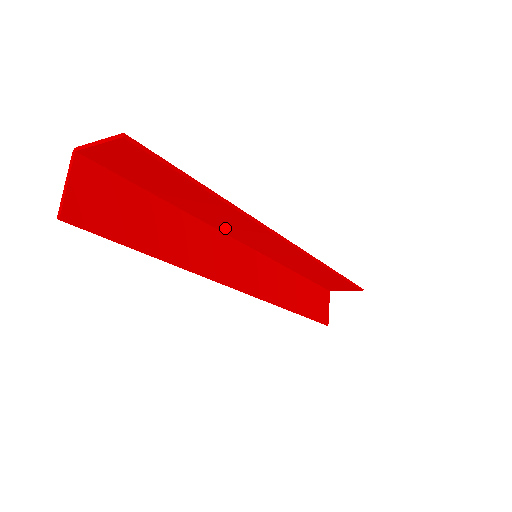
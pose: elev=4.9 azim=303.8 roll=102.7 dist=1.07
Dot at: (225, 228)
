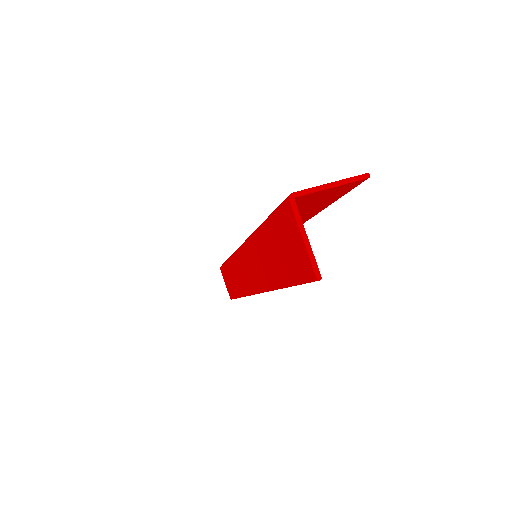
Dot at: occluded
